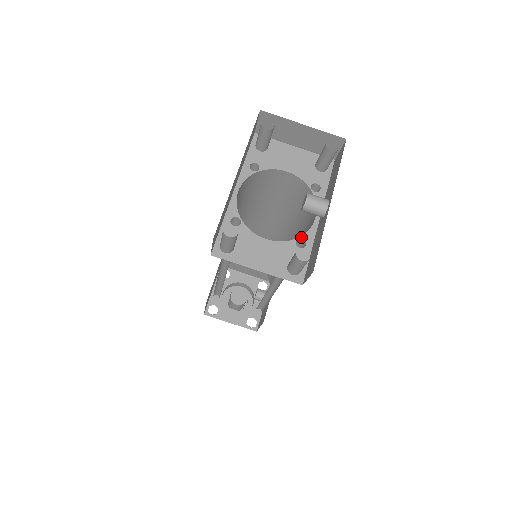
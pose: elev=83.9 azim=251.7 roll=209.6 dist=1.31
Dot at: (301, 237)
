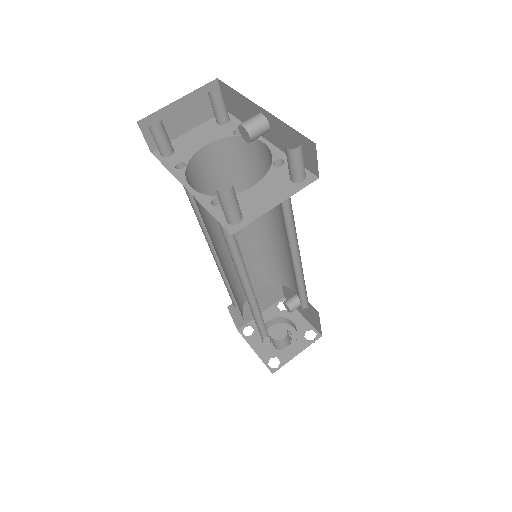
Dot at: (273, 160)
